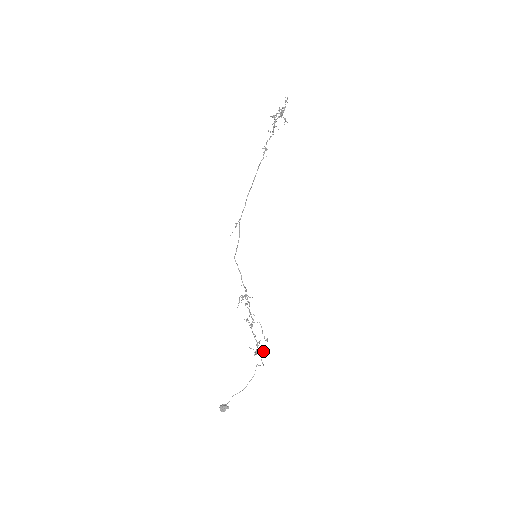
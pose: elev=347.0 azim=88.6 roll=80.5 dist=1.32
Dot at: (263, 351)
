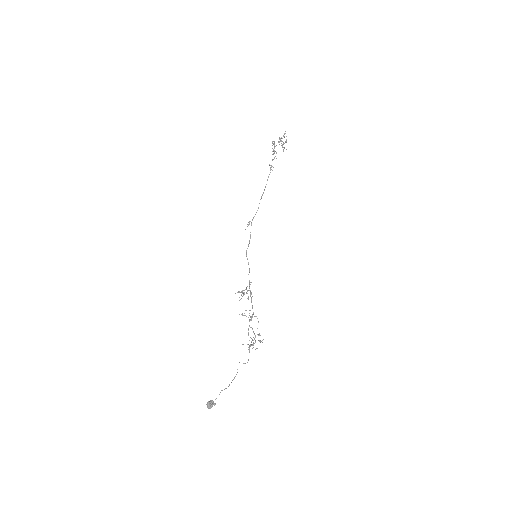
Dot at: occluded
